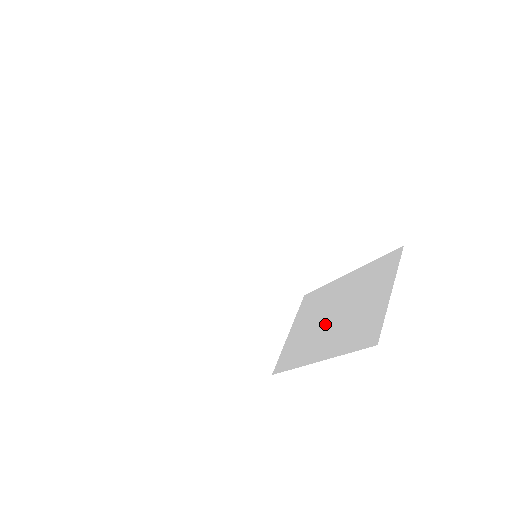
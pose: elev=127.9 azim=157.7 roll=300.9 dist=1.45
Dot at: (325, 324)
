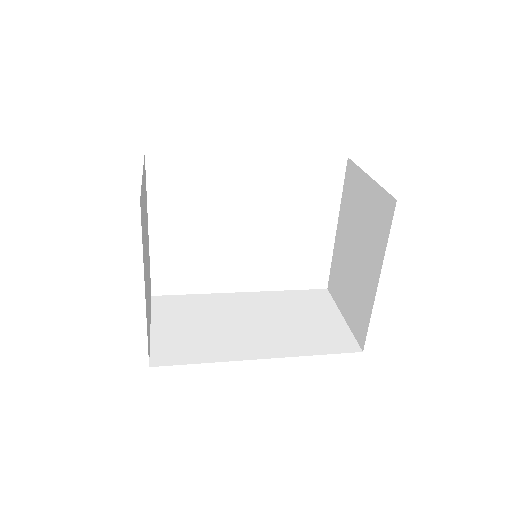
Dot at: (357, 265)
